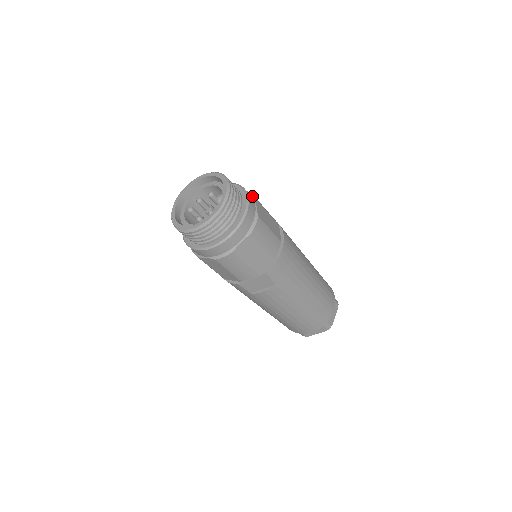
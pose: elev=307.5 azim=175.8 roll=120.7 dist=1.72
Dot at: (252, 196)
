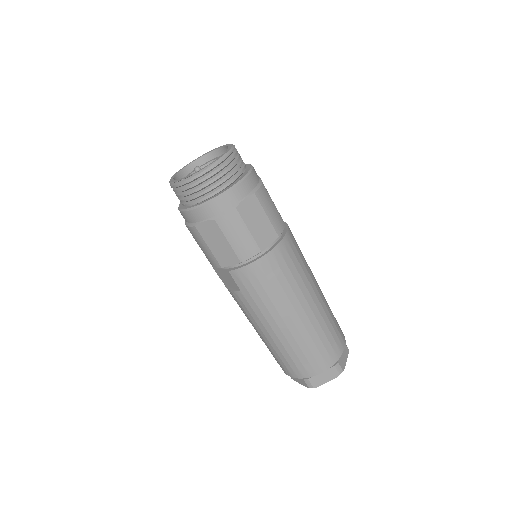
Dot at: (255, 188)
